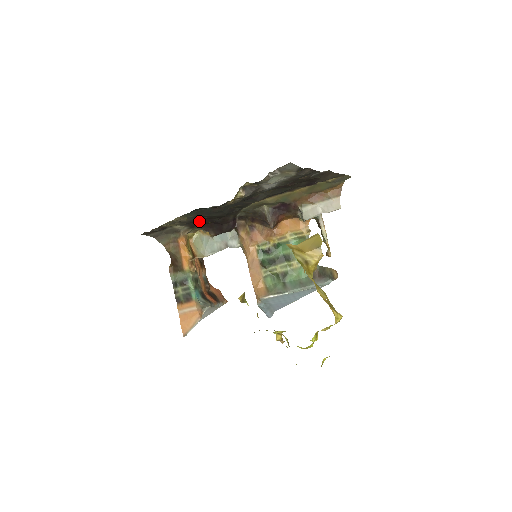
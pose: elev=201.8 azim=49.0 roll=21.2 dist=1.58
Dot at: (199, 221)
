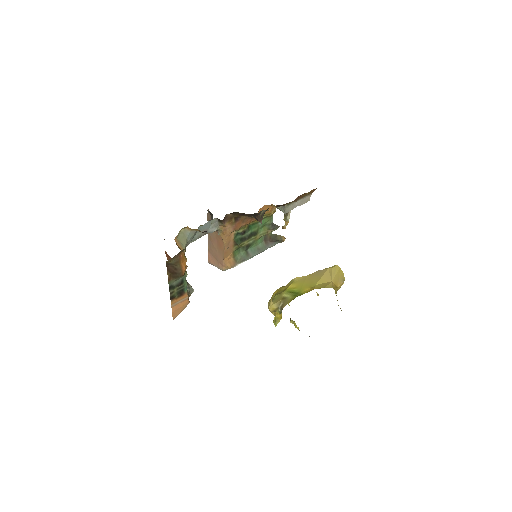
Dot at: occluded
